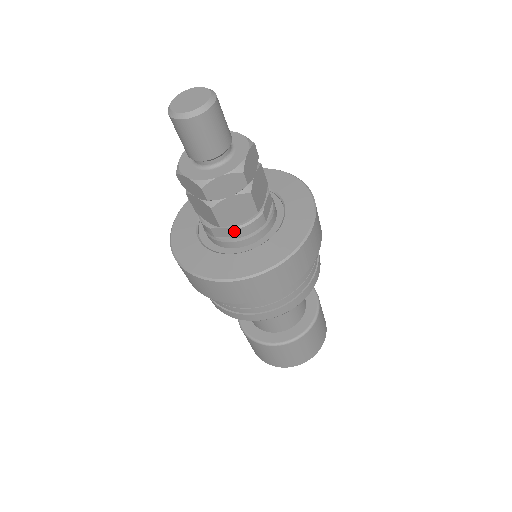
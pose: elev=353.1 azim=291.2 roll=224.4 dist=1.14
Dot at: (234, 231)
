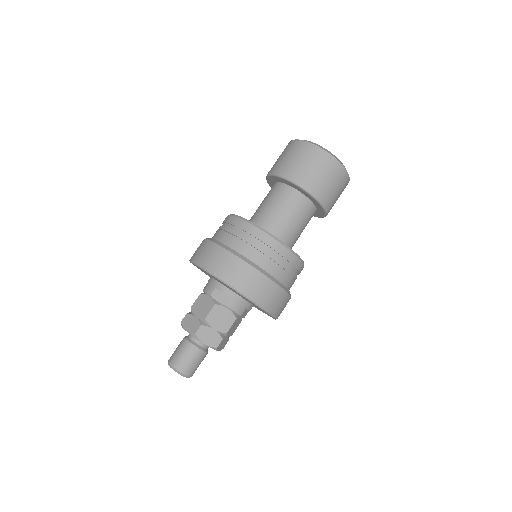
Dot at: occluded
